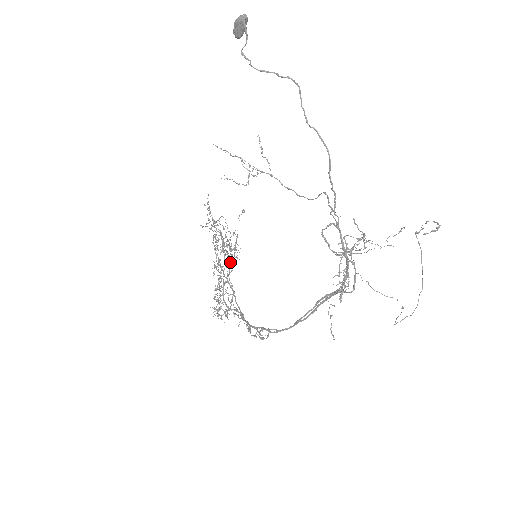
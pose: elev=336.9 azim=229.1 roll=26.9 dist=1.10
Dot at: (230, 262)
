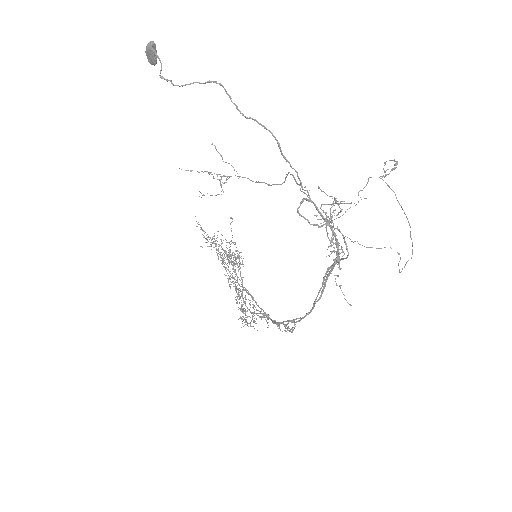
Dot at: occluded
